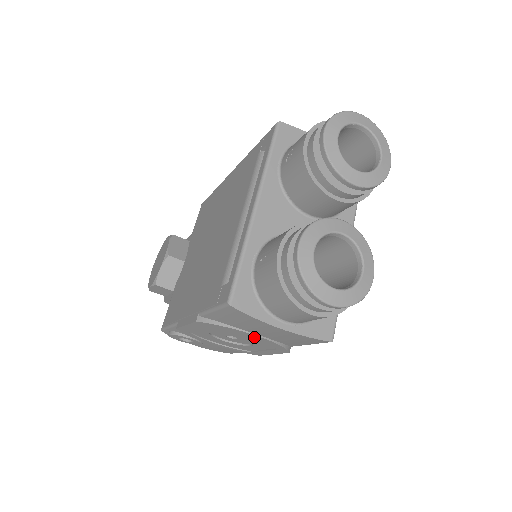
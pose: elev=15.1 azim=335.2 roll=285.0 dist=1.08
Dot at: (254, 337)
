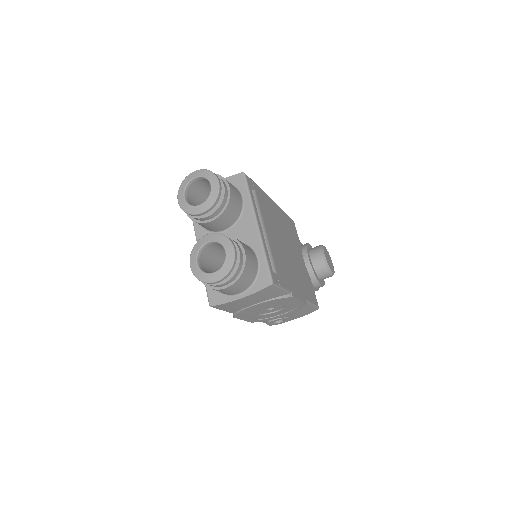
Dot at: (260, 305)
